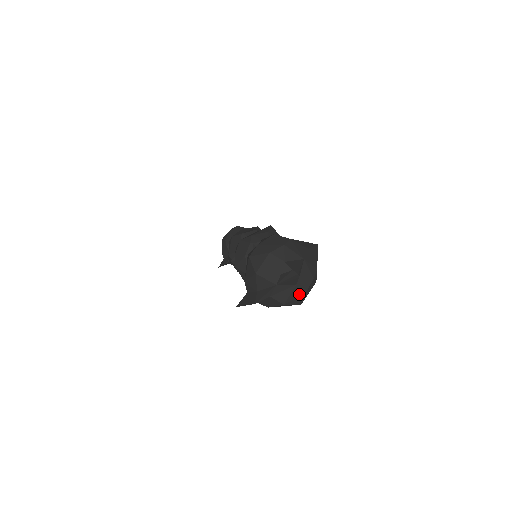
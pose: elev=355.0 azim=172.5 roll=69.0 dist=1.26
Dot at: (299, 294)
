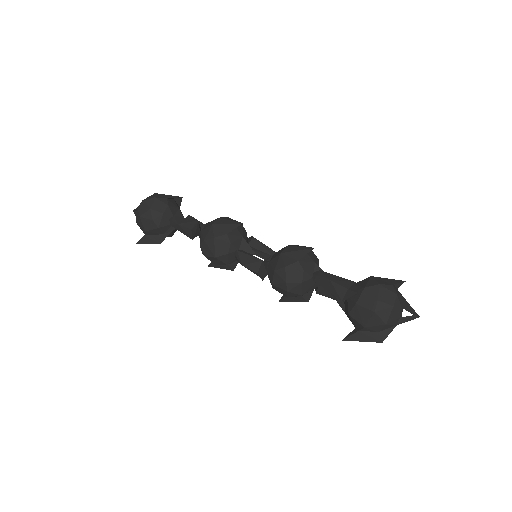
Dot at: occluded
